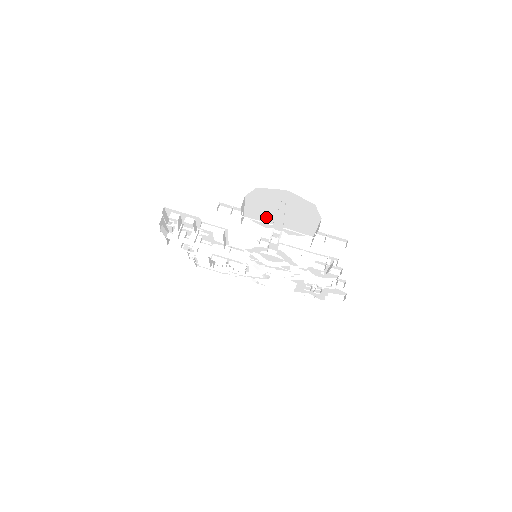
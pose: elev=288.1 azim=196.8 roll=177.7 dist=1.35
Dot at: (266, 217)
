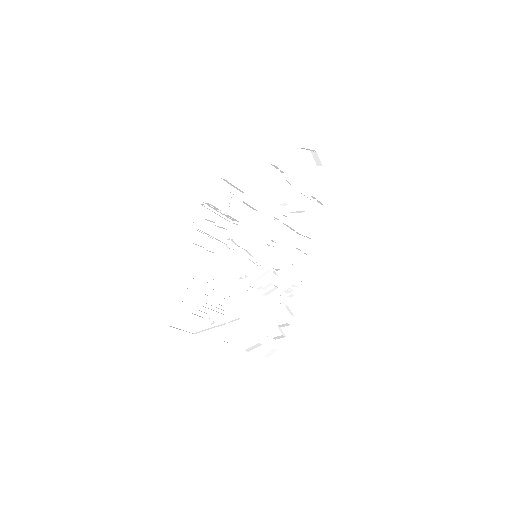
Dot at: (286, 187)
